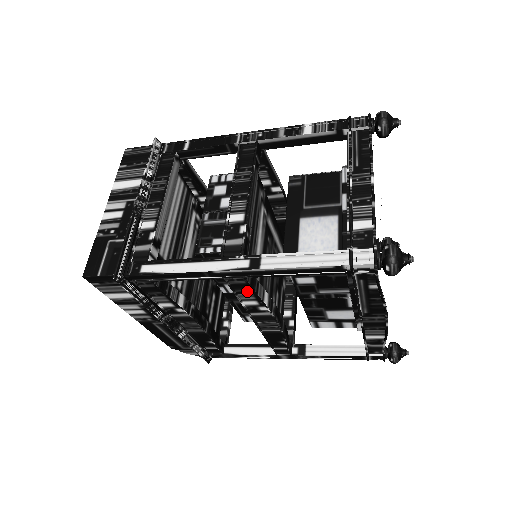
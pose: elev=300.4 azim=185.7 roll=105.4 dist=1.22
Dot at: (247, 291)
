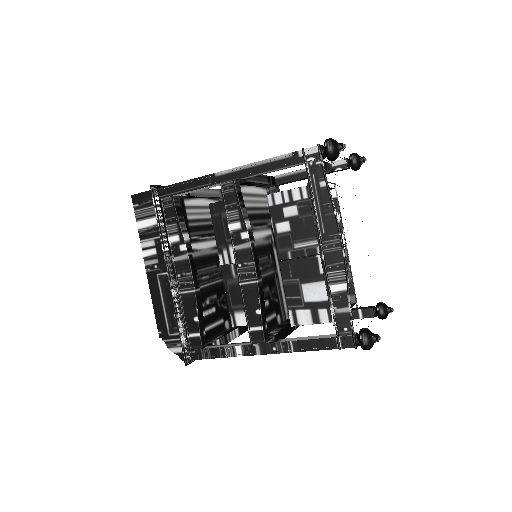
Dot at: (234, 205)
